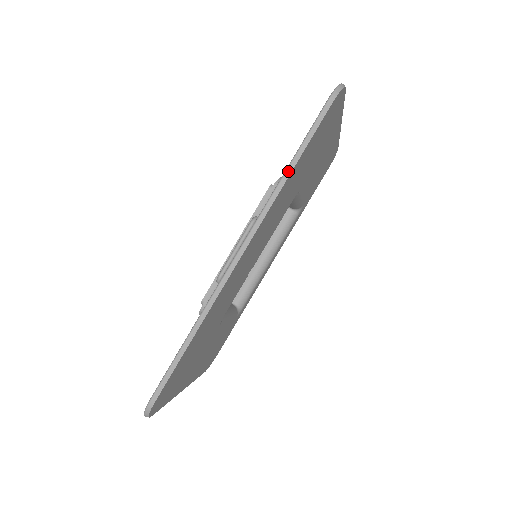
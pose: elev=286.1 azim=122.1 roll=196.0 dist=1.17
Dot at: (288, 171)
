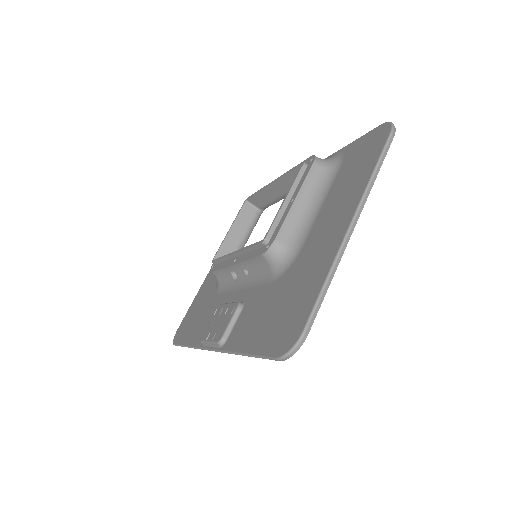
Dot at: occluded
